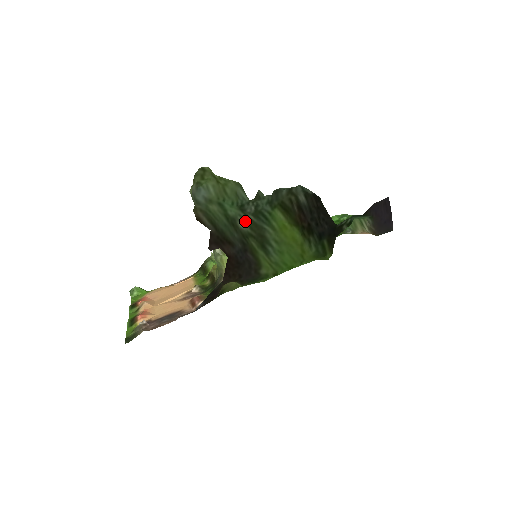
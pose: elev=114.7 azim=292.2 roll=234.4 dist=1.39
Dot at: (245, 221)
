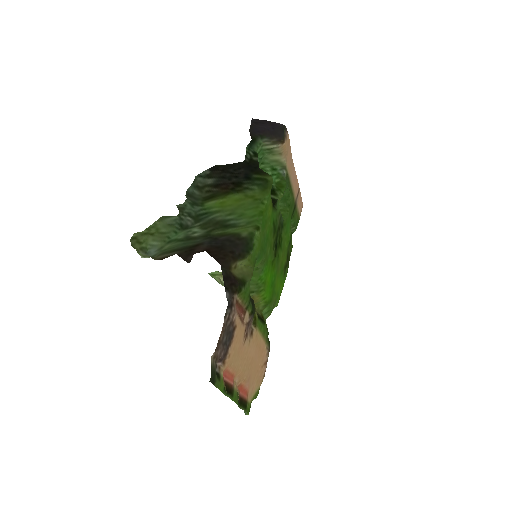
Dot at: (196, 230)
